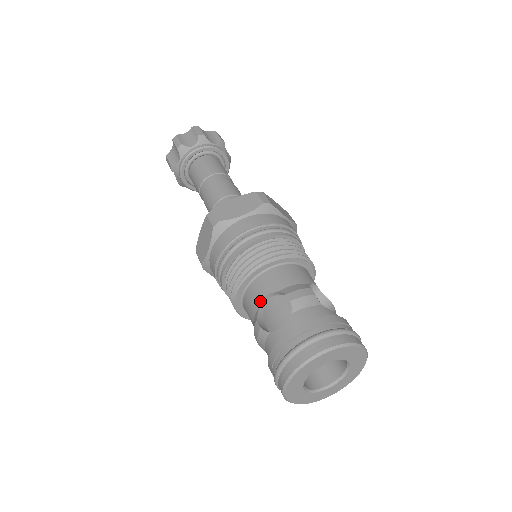
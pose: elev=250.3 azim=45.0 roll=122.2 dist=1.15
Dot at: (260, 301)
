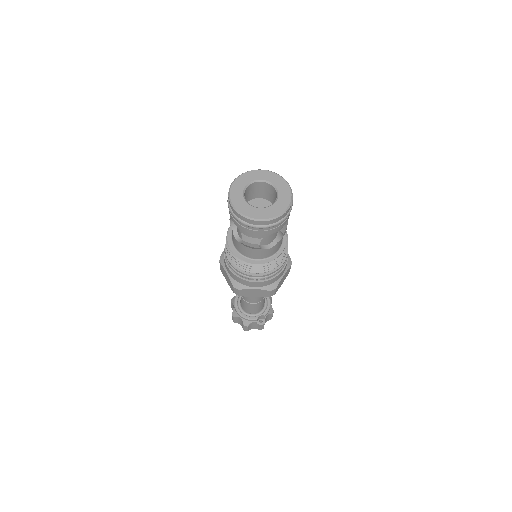
Dot at: occluded
